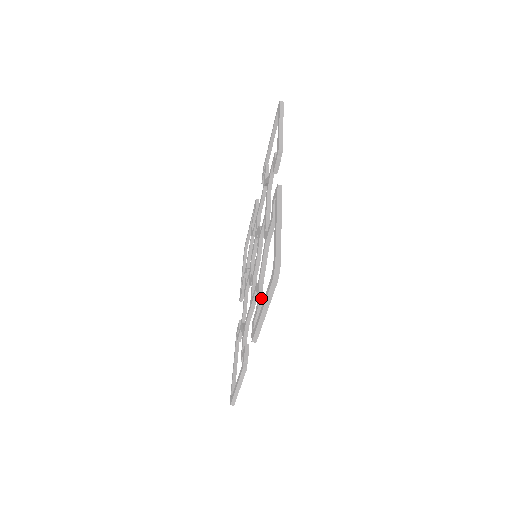
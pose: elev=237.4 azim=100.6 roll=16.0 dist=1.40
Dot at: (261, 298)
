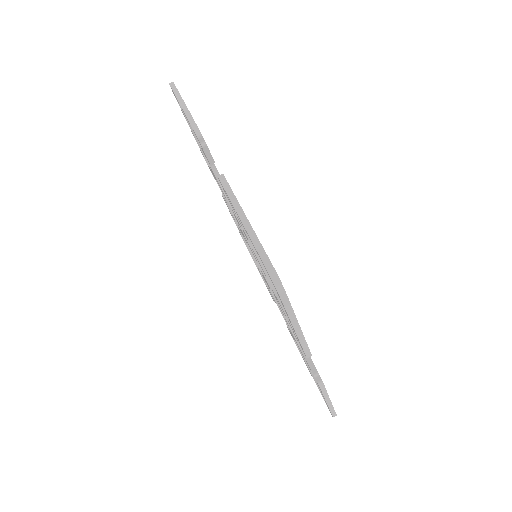
Dot at: occluded
